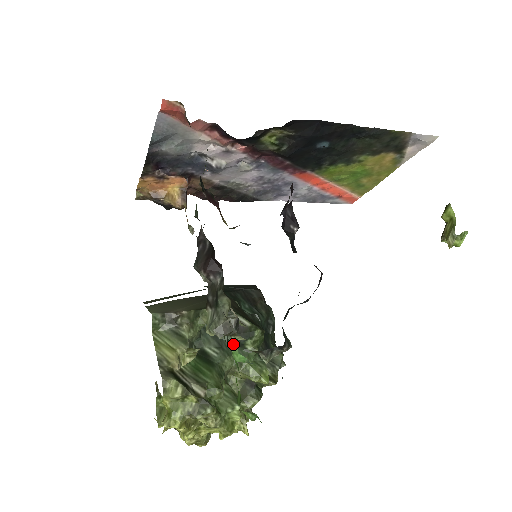
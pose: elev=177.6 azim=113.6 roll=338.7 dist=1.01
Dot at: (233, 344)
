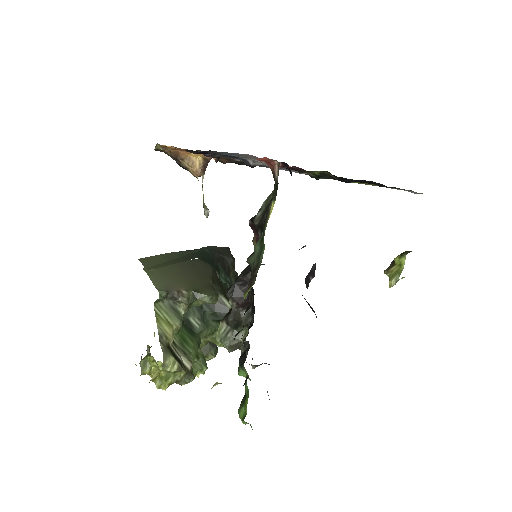
Dot at: (212, 318)
